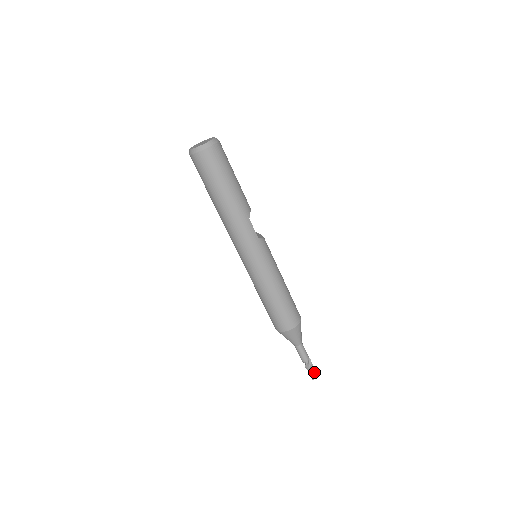
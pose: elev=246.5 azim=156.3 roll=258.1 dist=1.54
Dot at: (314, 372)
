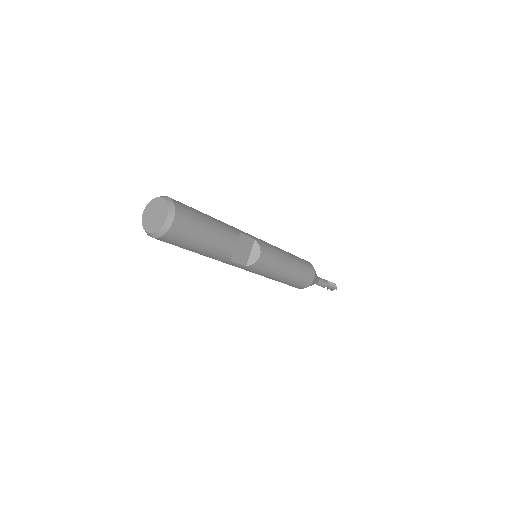
Dot at: (332, 290)
